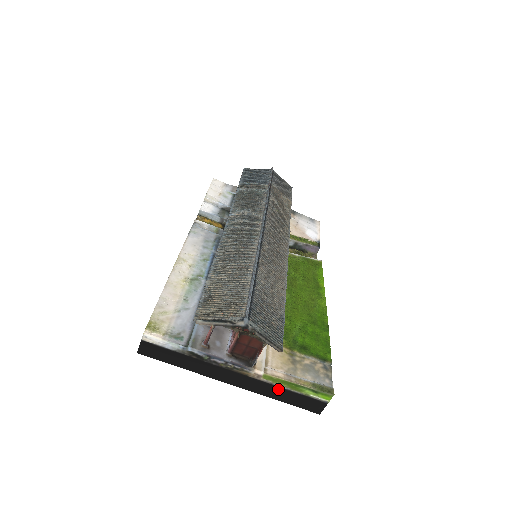
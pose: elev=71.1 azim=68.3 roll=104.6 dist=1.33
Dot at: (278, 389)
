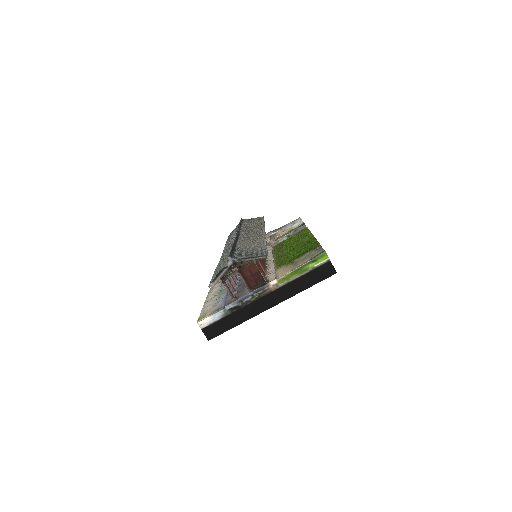
Dot at: (296, 282)
